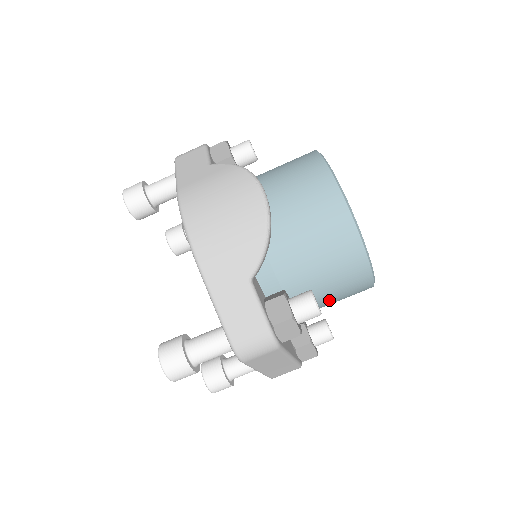
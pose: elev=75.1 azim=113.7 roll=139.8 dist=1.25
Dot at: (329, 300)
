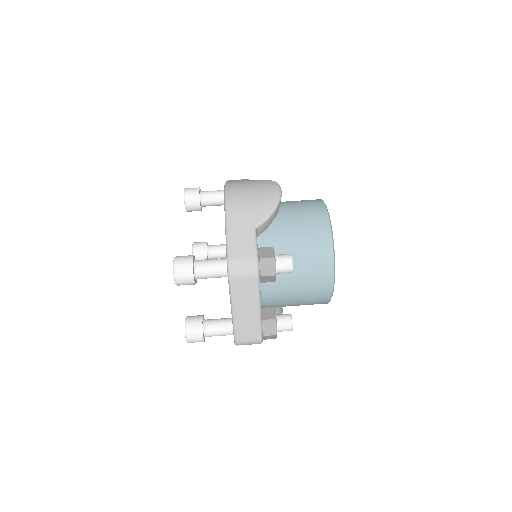
Dot at: (299, 286)
